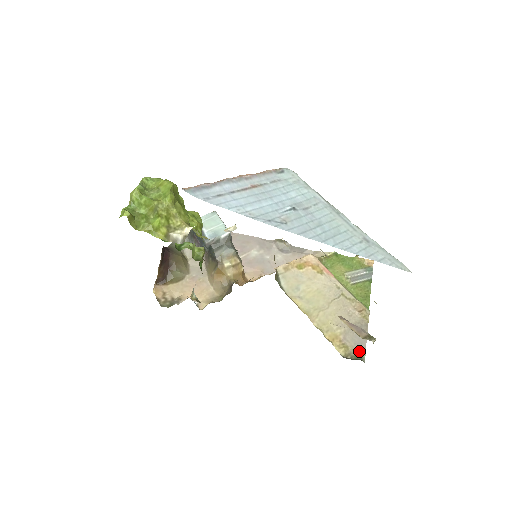
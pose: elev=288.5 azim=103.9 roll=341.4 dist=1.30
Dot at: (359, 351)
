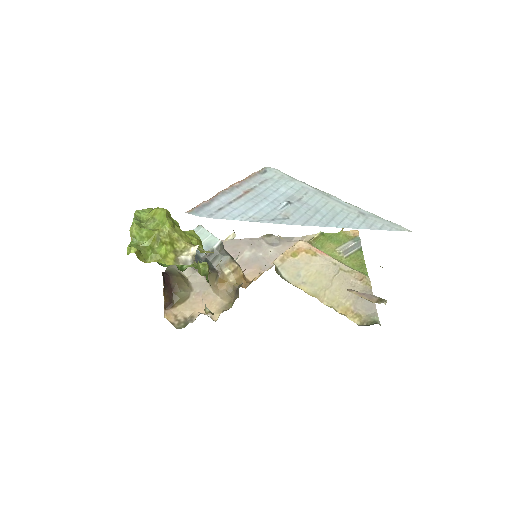
Dot at: (372, 316)
